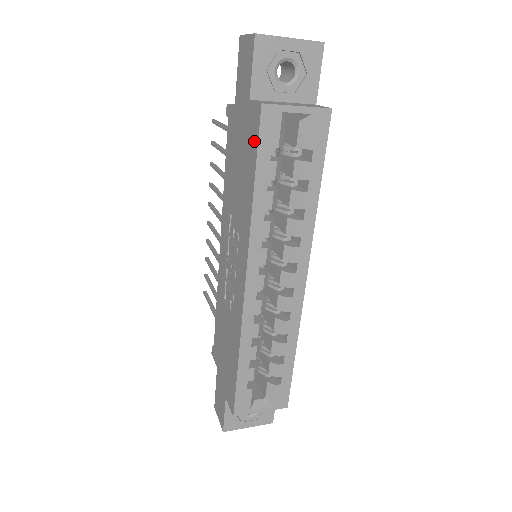
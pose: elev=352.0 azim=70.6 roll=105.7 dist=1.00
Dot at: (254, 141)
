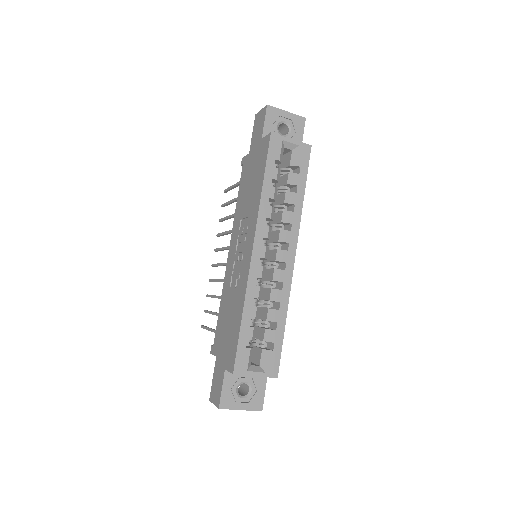
Dot at: (264, 156)
